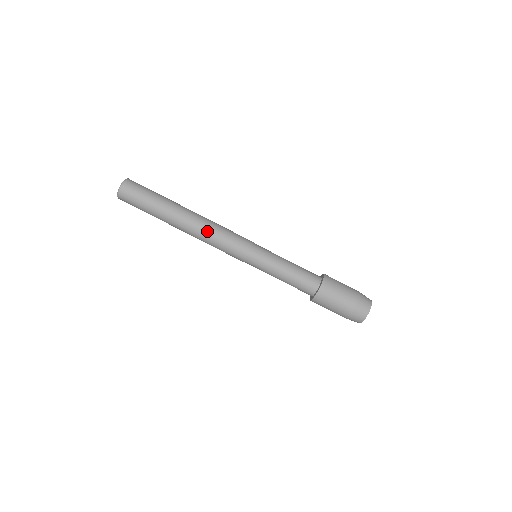
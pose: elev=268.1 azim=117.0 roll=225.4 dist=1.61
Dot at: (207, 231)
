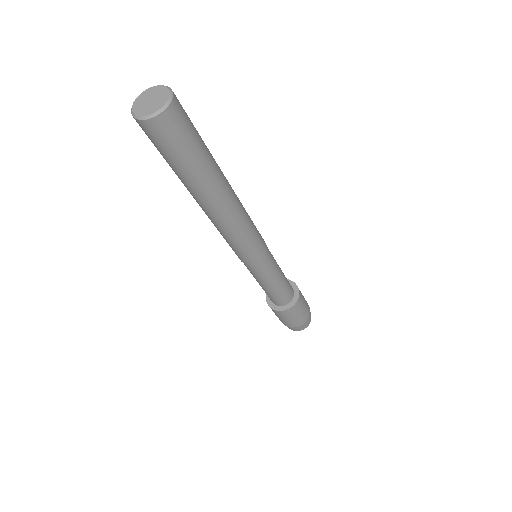
Dot at: (238, 224)
